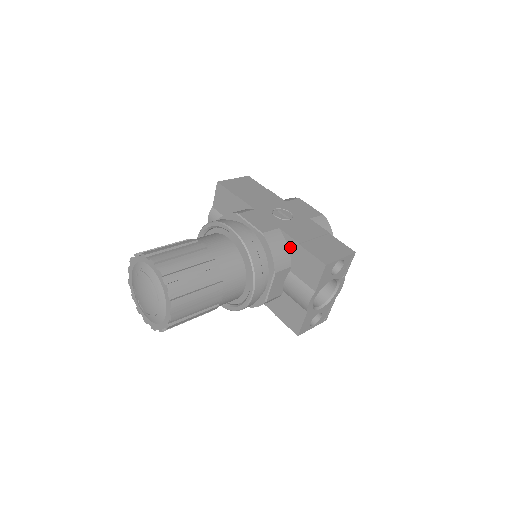
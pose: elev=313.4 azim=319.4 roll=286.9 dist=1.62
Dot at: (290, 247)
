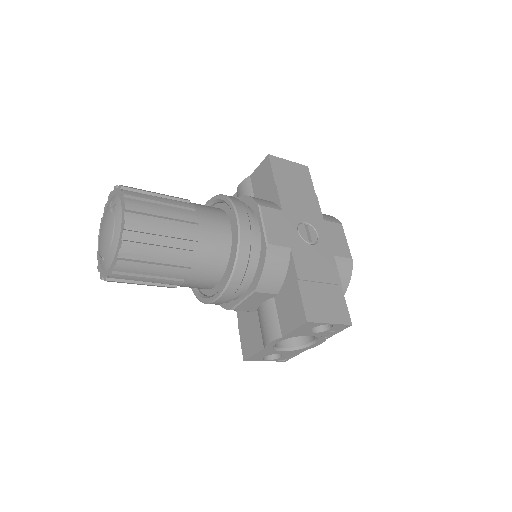
Dot at: (288, 275)
